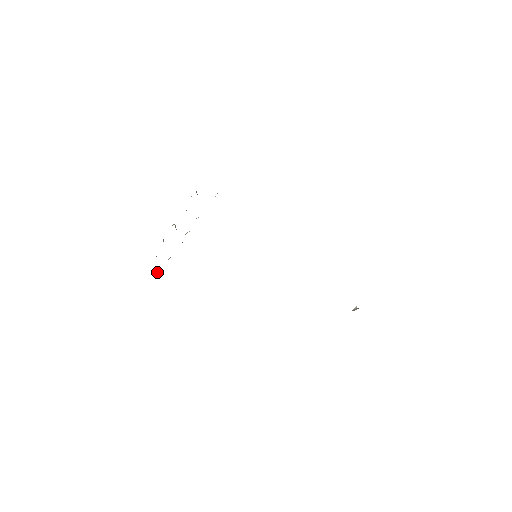
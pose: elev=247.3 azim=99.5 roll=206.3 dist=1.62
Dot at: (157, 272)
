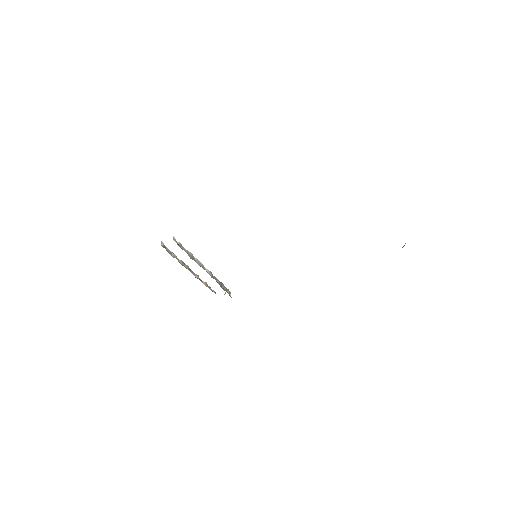
Dot at: (225, 292)
